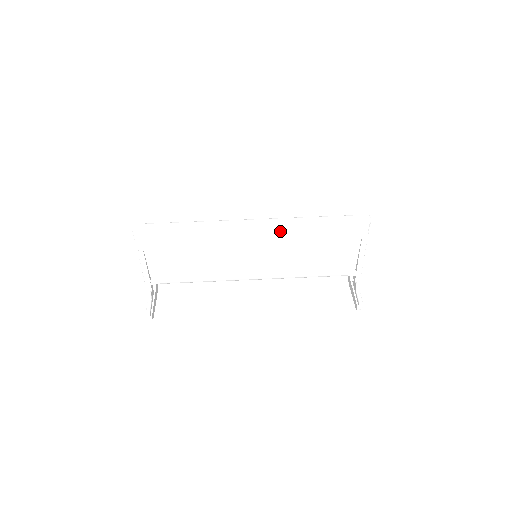
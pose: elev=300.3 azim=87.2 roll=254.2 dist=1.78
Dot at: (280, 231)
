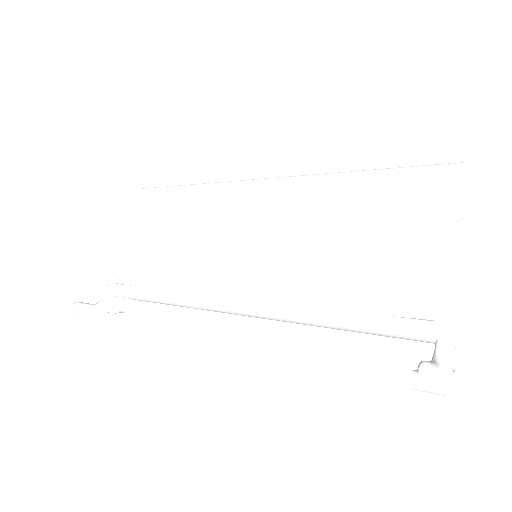
Dot at: (296, 191)
